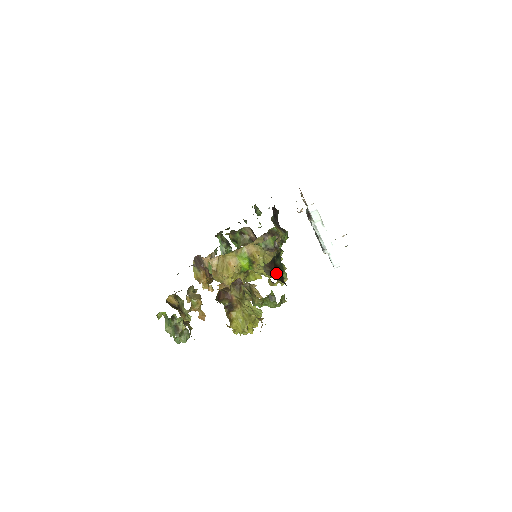
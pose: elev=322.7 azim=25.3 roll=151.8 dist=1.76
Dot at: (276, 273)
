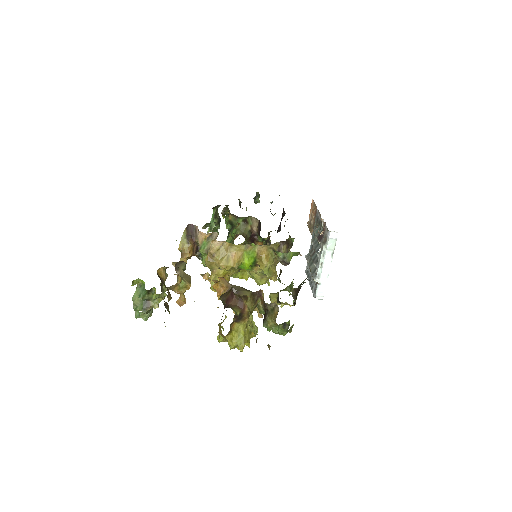
Dot at: occluded
